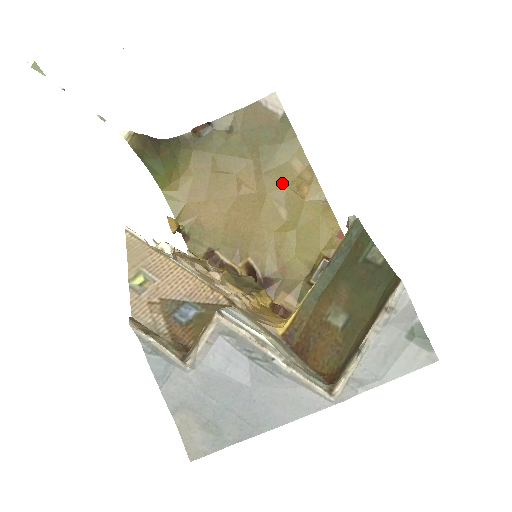
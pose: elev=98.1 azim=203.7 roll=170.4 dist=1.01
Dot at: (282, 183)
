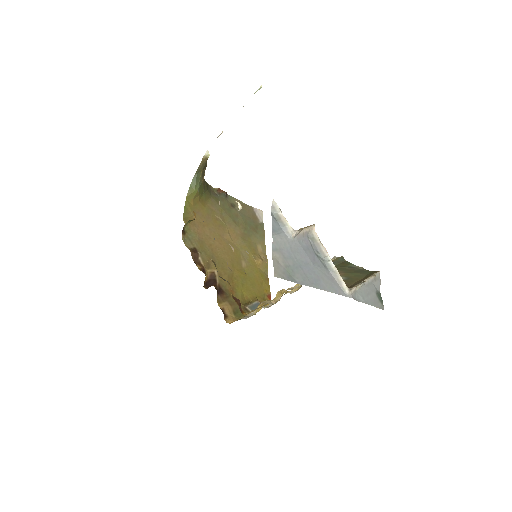
Dot at: (249, 250)
